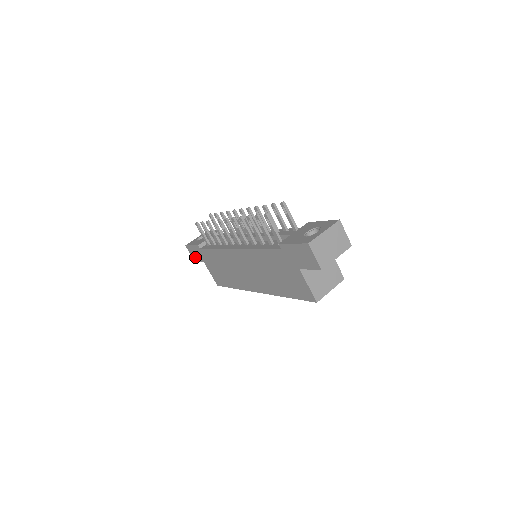
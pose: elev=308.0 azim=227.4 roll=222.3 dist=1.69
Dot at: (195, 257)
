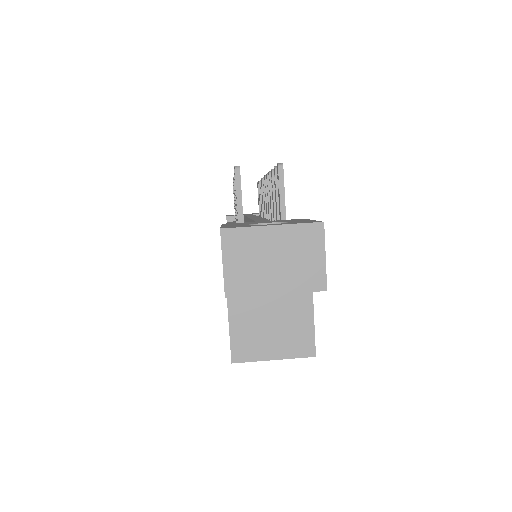
Dot at: occluded
